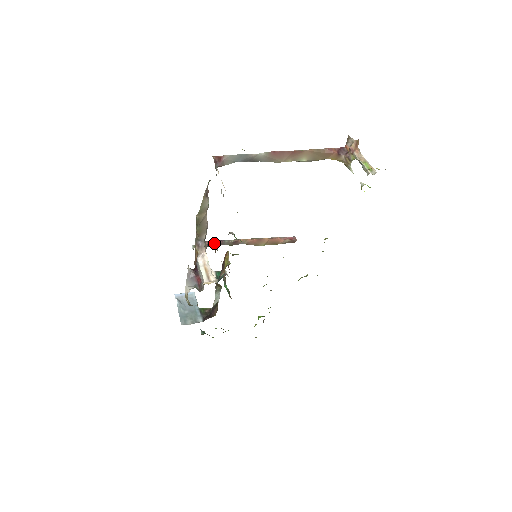
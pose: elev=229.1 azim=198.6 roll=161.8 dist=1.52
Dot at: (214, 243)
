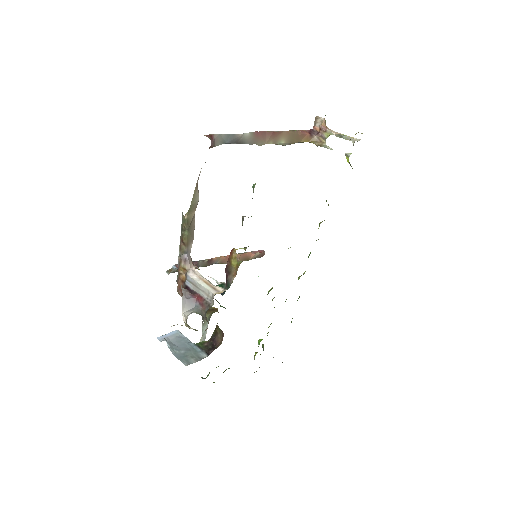
Dot at: occluded
